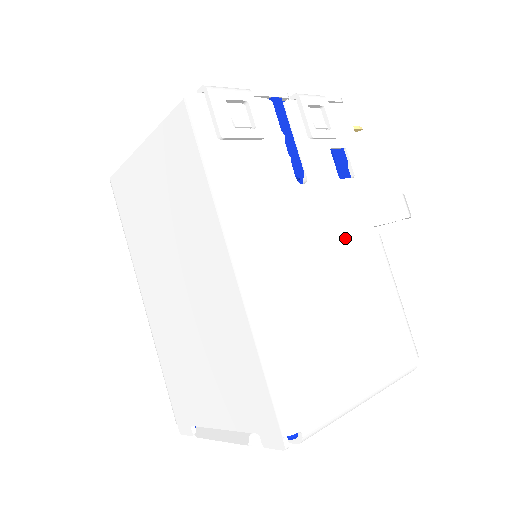
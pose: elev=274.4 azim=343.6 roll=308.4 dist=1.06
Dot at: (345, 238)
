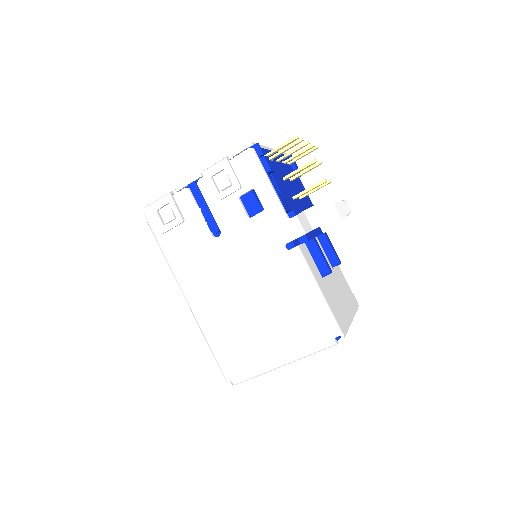
Dot at: (257, 263)
